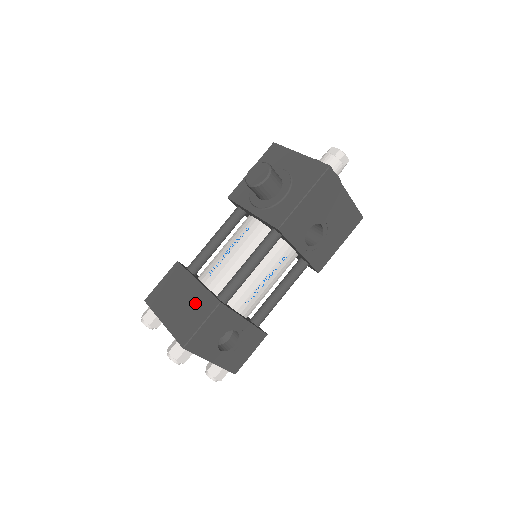
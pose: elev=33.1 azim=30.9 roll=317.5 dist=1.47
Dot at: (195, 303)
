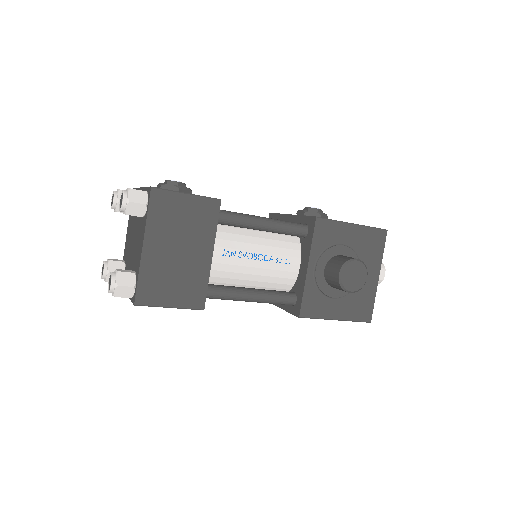
Dot at: (188, 277)
